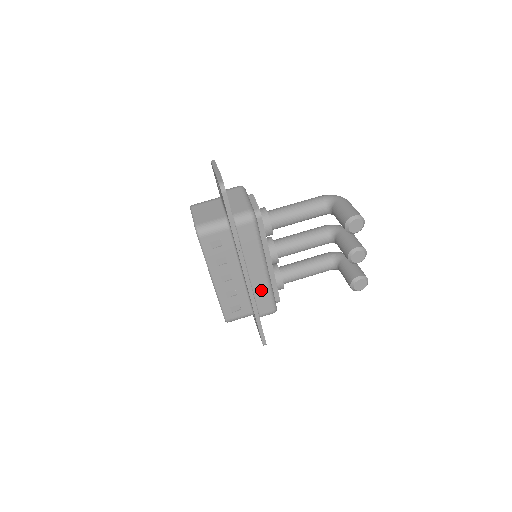
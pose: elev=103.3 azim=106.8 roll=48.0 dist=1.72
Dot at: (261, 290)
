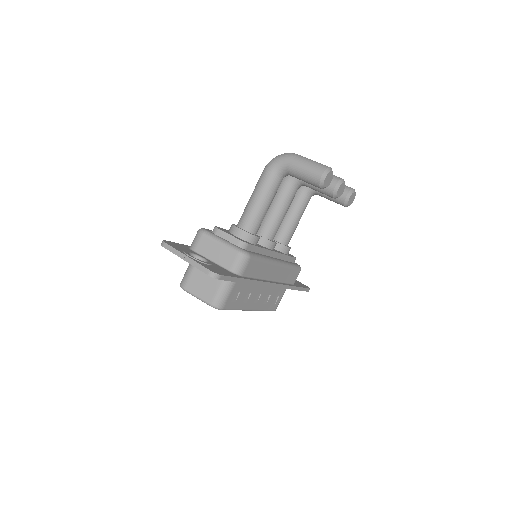
Dot at: (285, 275)
